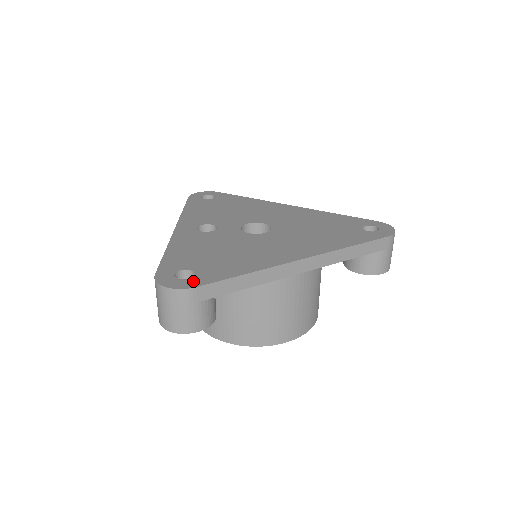
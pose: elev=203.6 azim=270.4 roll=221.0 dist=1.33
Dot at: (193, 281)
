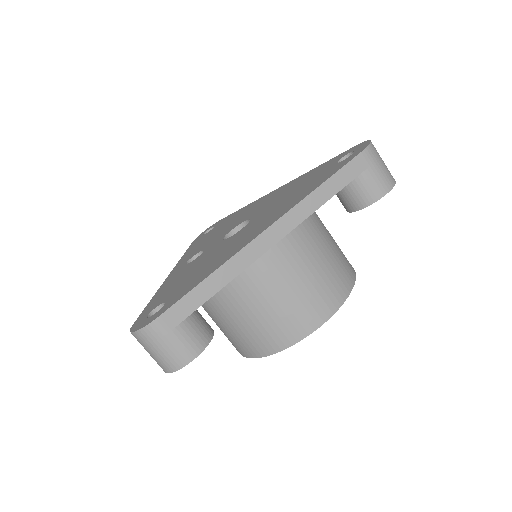
Dot at: (159, 312)
